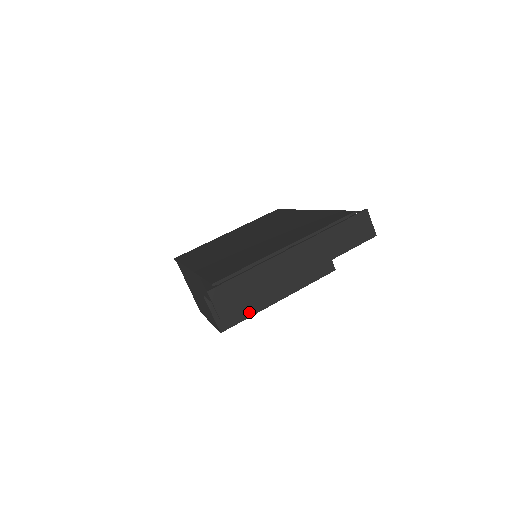
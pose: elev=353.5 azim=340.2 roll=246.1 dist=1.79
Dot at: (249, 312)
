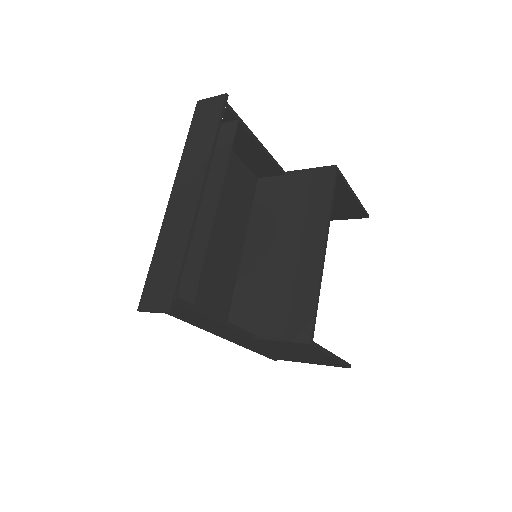
Dot at: (310, 294)
